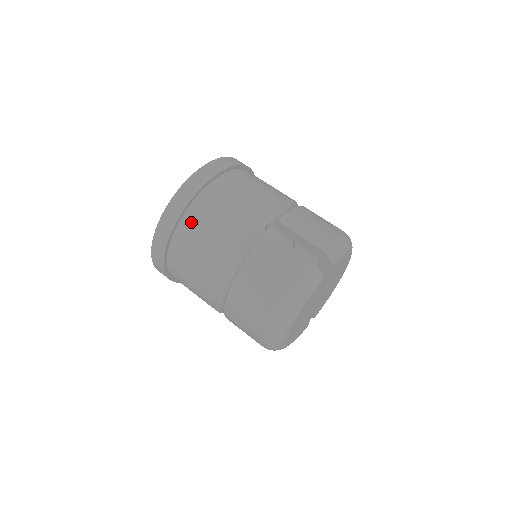
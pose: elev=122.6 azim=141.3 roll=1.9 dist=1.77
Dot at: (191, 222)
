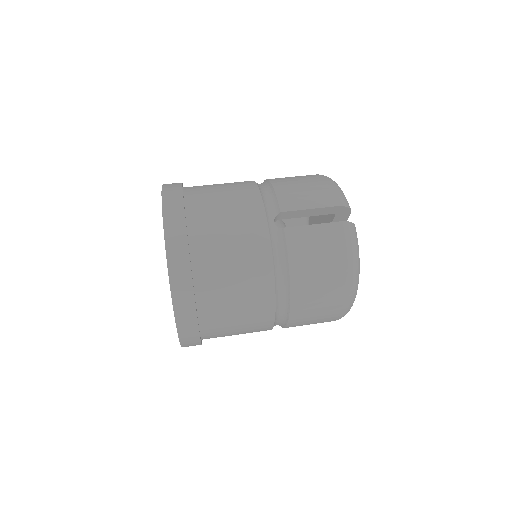
Dot at: (207, 279)
